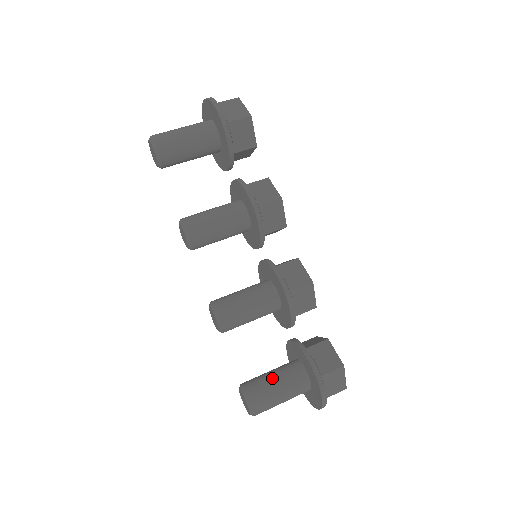
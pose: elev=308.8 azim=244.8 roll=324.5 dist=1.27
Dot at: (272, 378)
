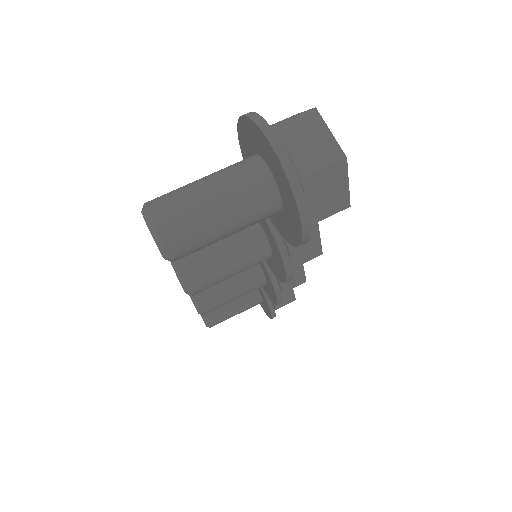
Dot at: (232, 309)
